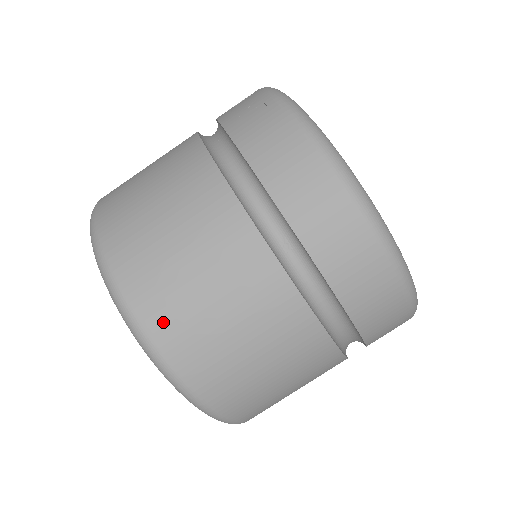
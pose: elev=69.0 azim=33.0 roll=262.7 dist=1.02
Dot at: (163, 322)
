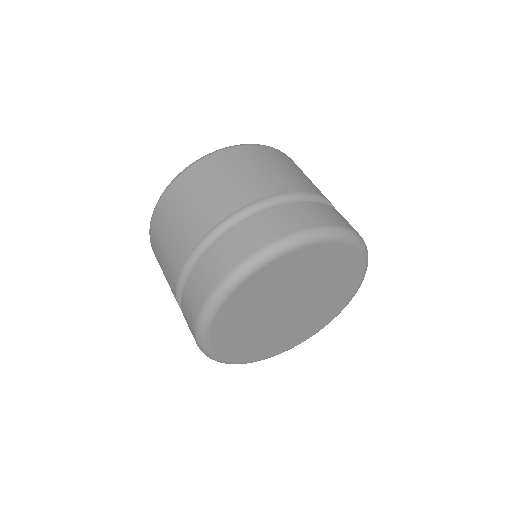
Dot at: occluded
